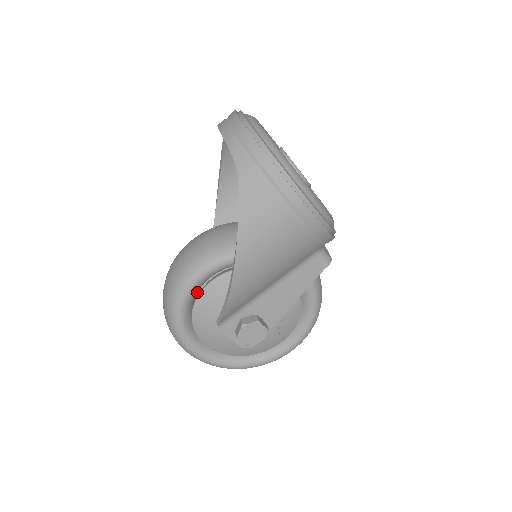
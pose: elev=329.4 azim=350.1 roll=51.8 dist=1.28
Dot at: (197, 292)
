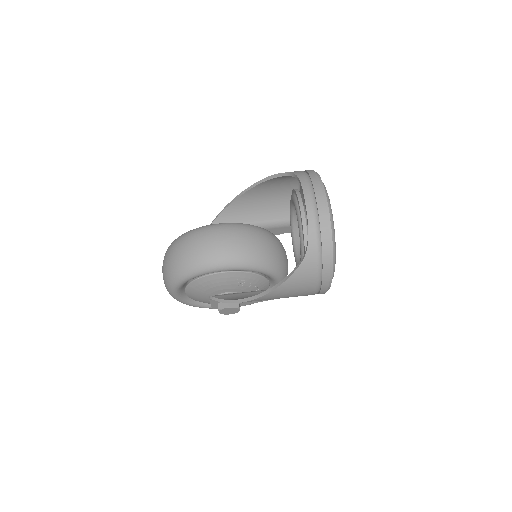
Dot at: occluded
